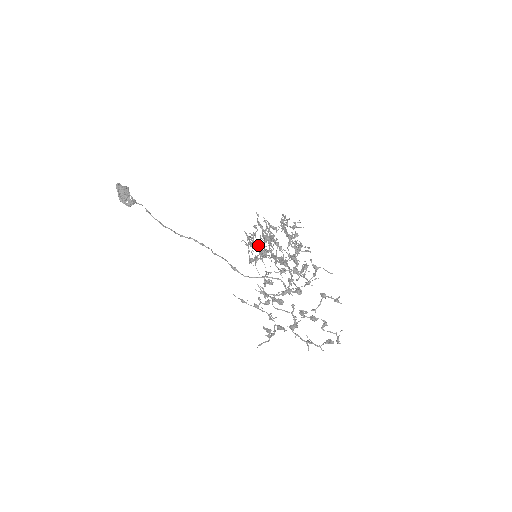
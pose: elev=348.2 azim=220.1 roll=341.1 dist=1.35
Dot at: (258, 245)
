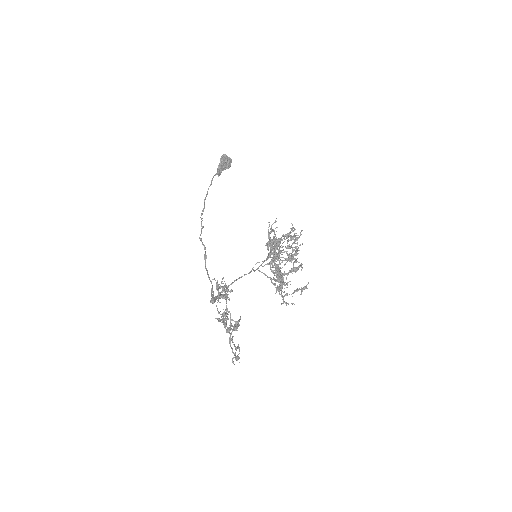
Dot at: (298, 248)
